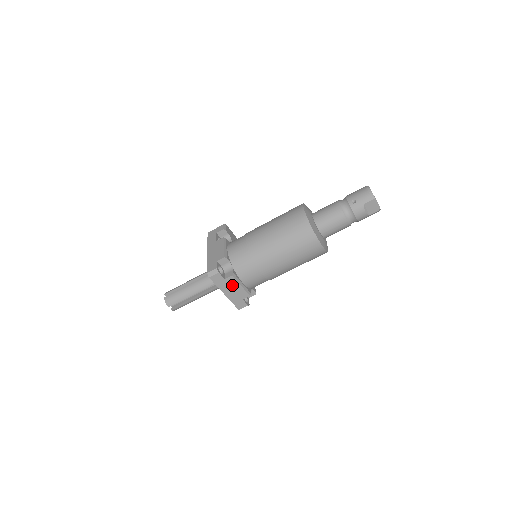
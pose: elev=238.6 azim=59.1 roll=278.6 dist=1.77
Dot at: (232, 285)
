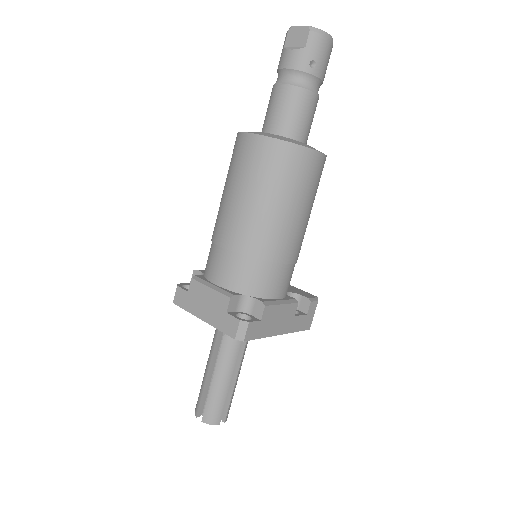
Dot at: (201, 295)
